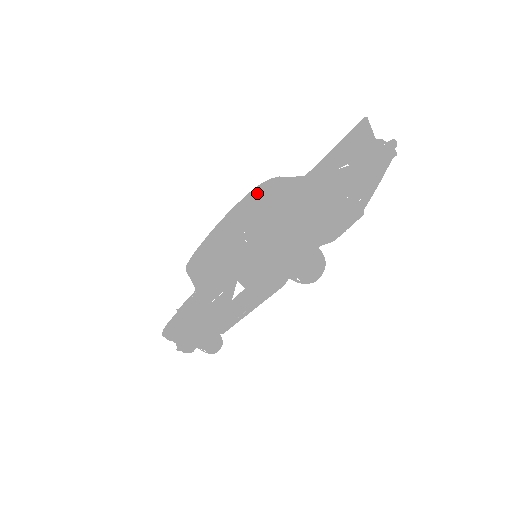
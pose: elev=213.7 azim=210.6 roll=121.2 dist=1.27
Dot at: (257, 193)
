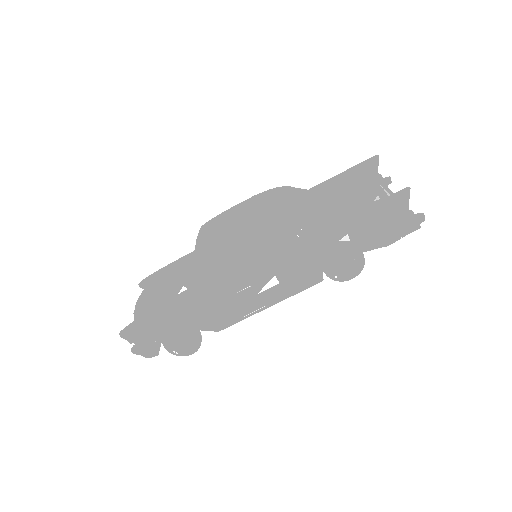
Dot at: (293, 196)
